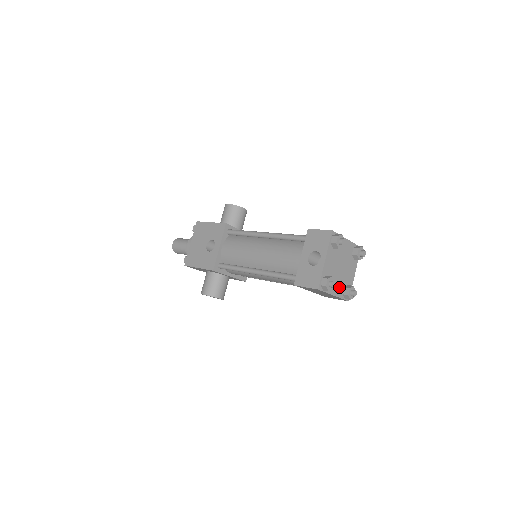
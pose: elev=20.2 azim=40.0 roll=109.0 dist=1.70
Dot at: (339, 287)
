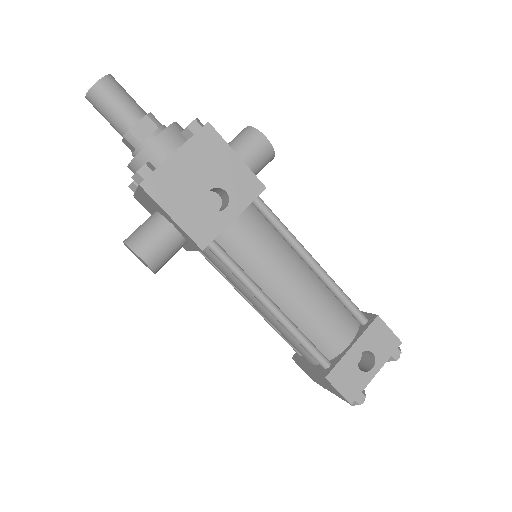
Dot at: occluded
